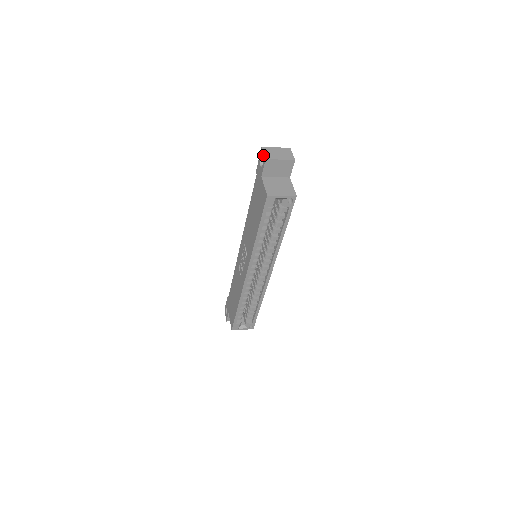
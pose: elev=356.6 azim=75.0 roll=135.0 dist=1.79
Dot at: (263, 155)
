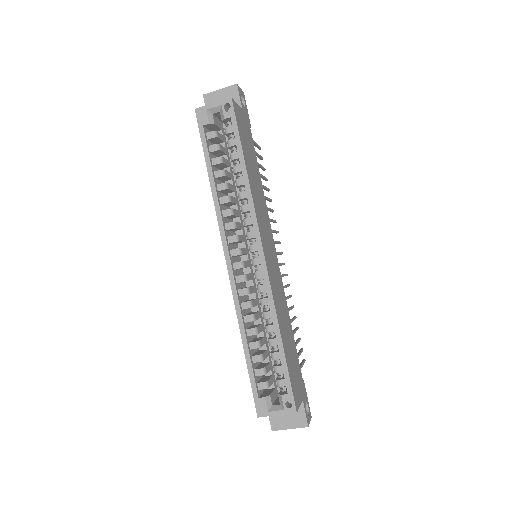
Dot at: occluded
